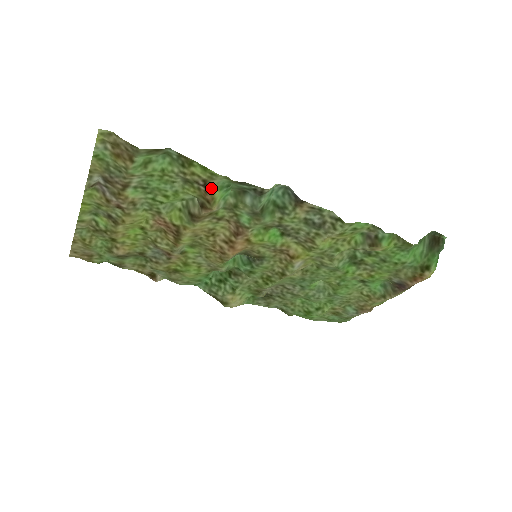
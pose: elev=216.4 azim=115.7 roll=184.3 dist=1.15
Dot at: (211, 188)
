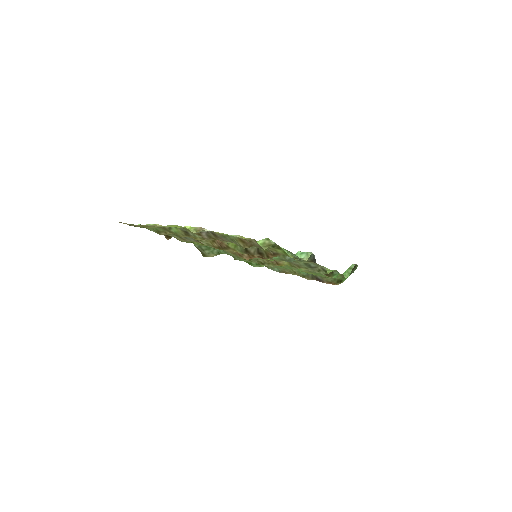
Dot at: occluded
